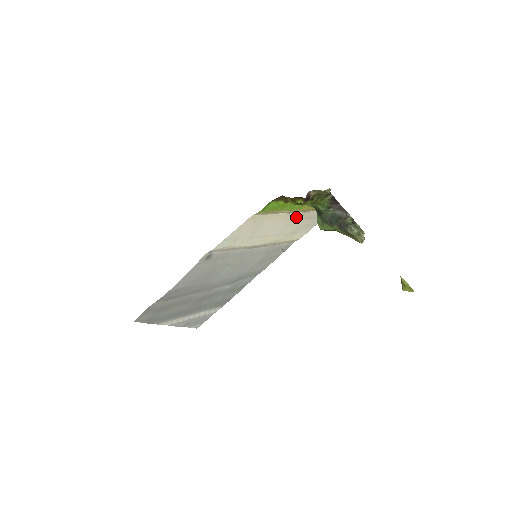
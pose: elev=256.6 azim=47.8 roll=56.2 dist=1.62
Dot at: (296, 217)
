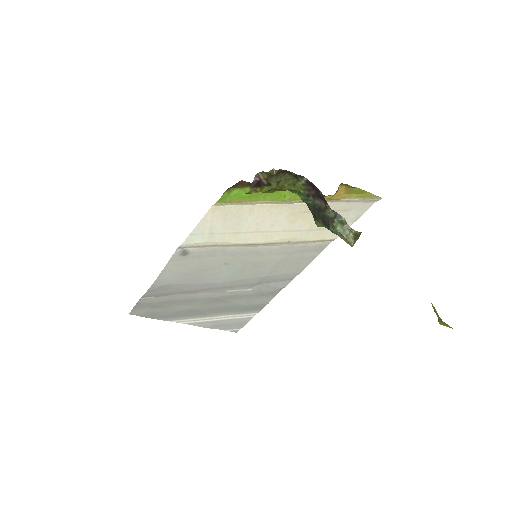
Dot at: (303, 209)
